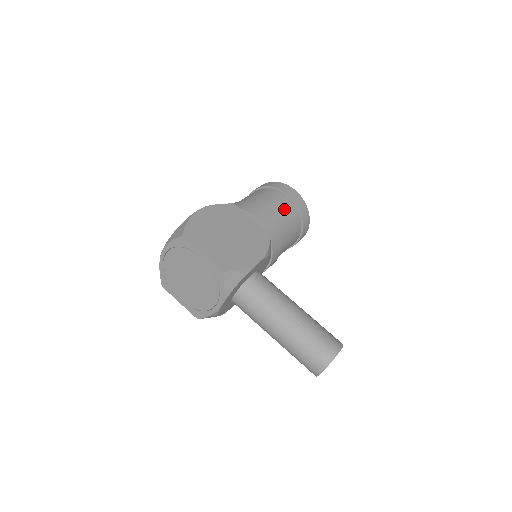
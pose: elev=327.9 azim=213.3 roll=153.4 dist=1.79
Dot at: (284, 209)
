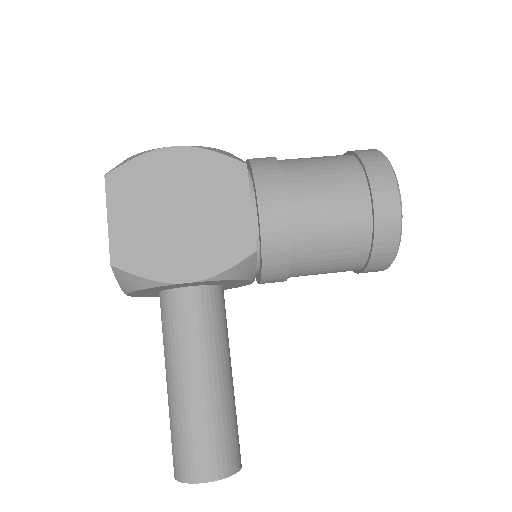
Dot at: (339, 218)
